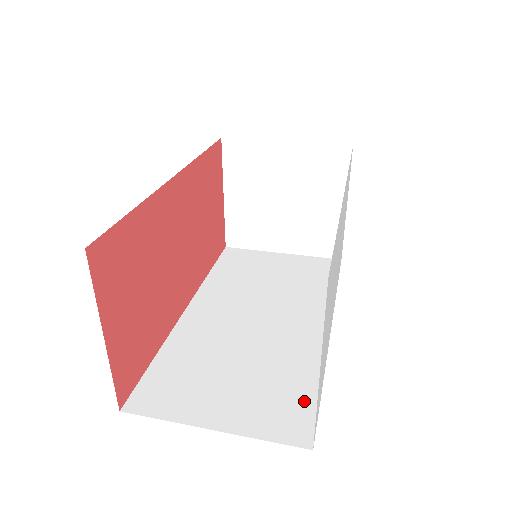
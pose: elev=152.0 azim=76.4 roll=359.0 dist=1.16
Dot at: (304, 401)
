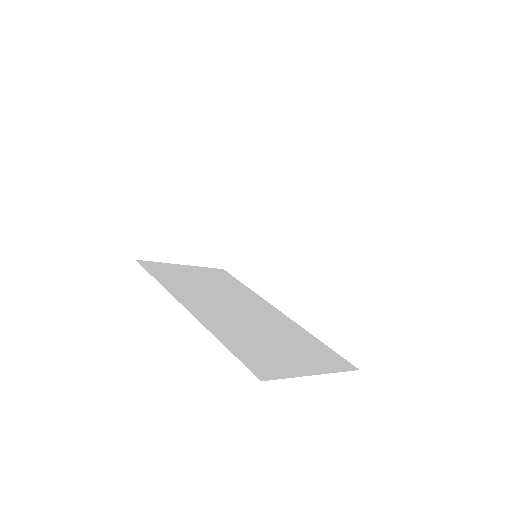
Dot at: (325, 350)
